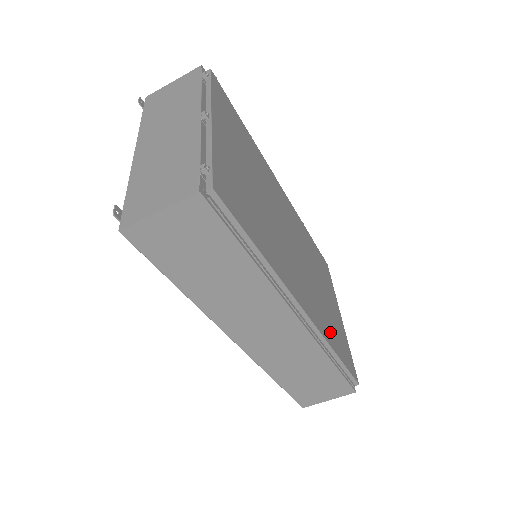
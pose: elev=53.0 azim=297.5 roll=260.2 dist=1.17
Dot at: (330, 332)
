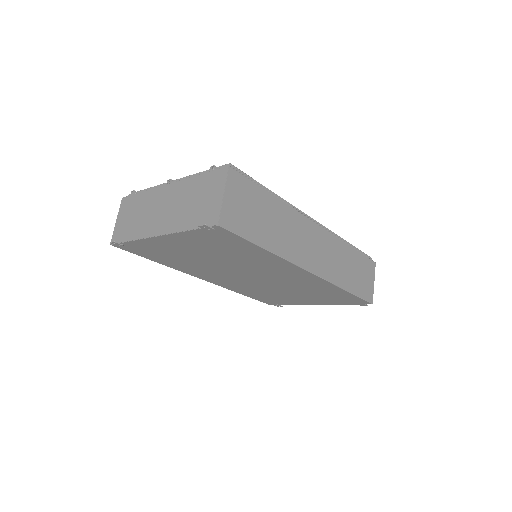
Dot at: occluded
